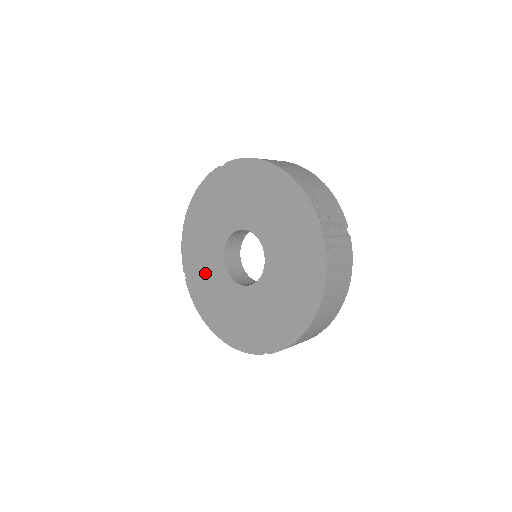
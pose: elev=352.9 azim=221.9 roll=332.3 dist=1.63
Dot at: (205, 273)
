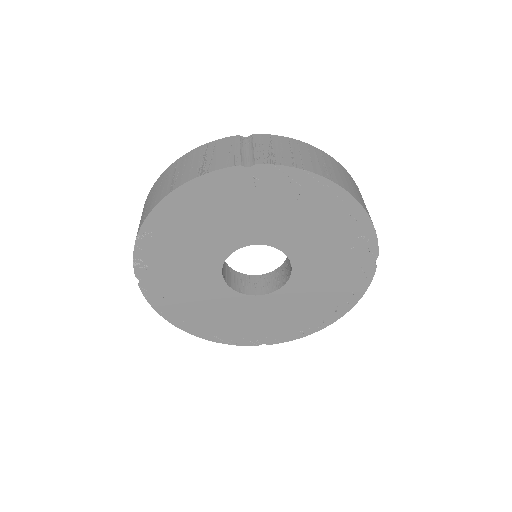
Dot at: (182, 281)
